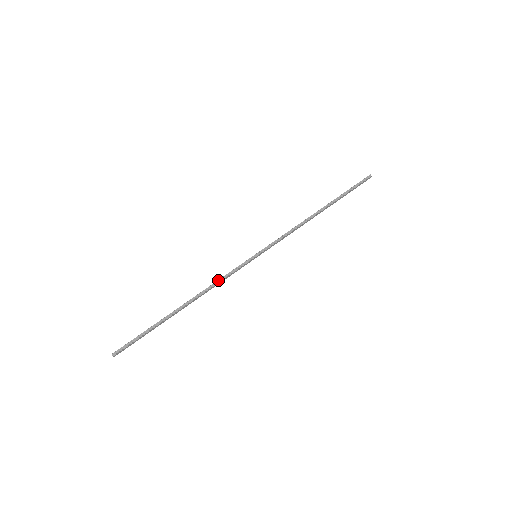
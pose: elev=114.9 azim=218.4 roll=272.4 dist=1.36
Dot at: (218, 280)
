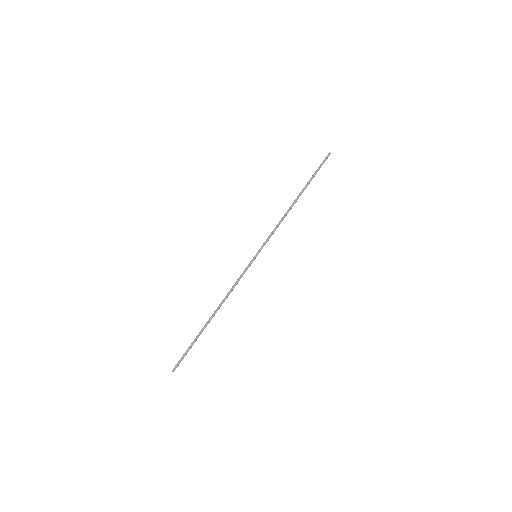
Dot at: (233, 286)
